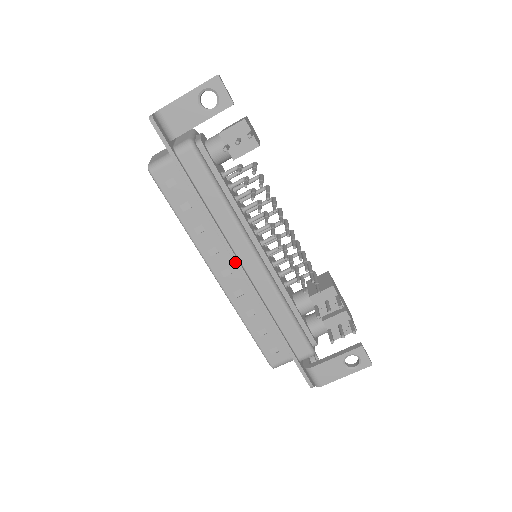
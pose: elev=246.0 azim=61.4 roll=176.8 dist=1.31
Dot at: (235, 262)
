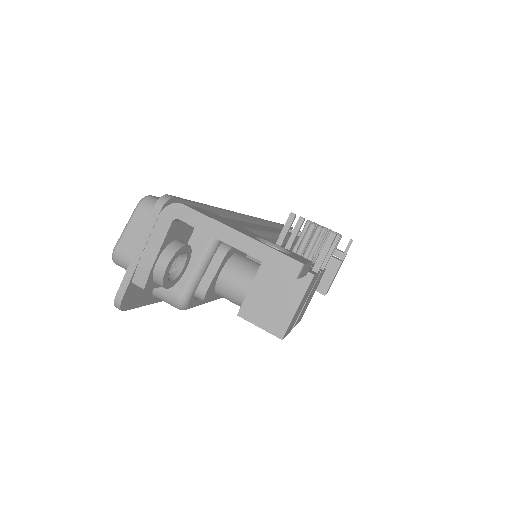
Dot at: occluded
